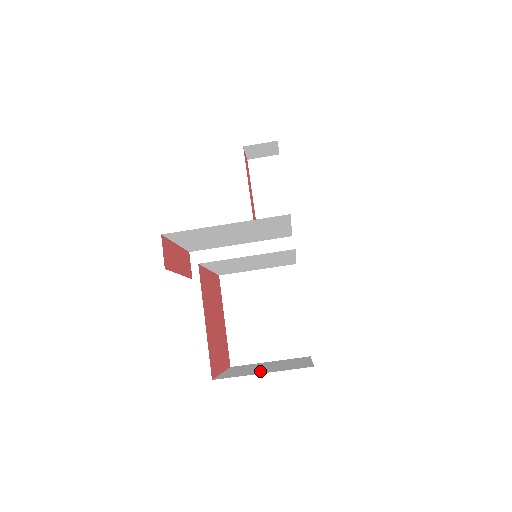
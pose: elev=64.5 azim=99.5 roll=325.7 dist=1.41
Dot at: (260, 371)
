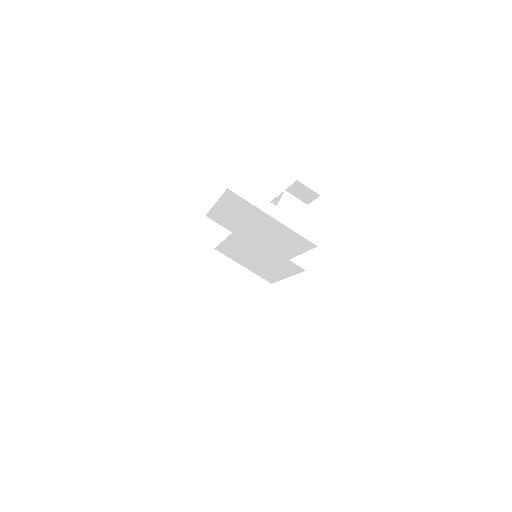
Dot at: occluded
